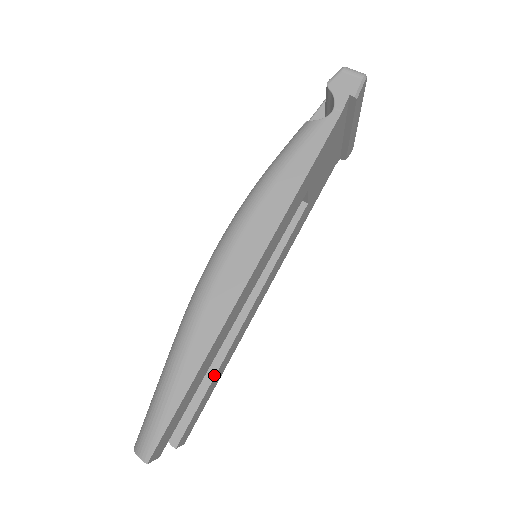
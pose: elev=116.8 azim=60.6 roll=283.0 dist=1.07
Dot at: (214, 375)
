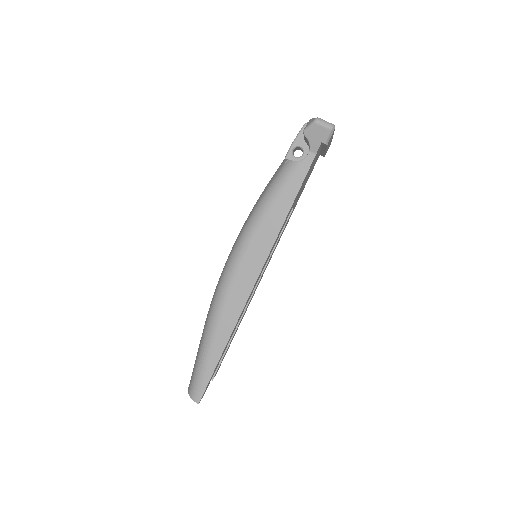
Dot at: (233, 335)
